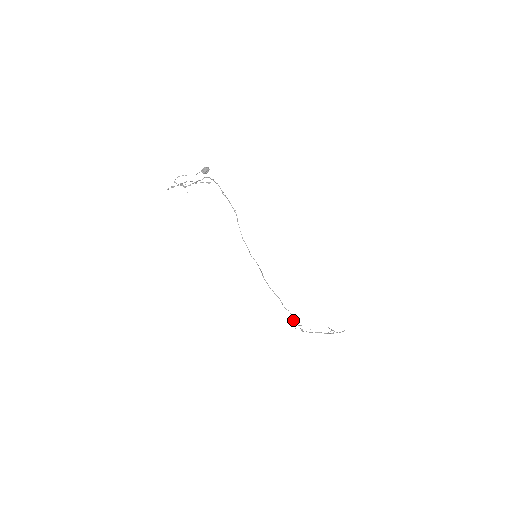
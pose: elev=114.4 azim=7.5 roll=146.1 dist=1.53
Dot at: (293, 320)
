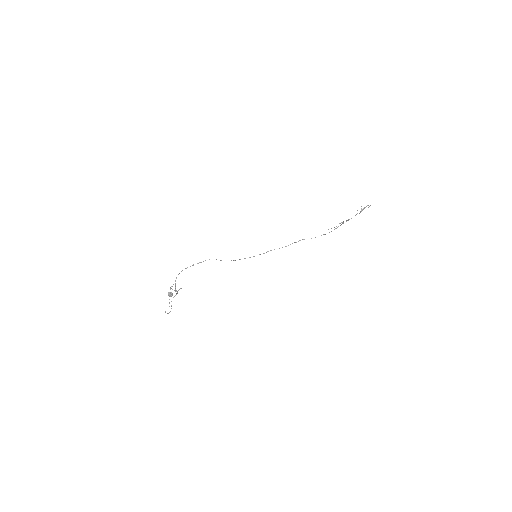
Dot at: occluded
